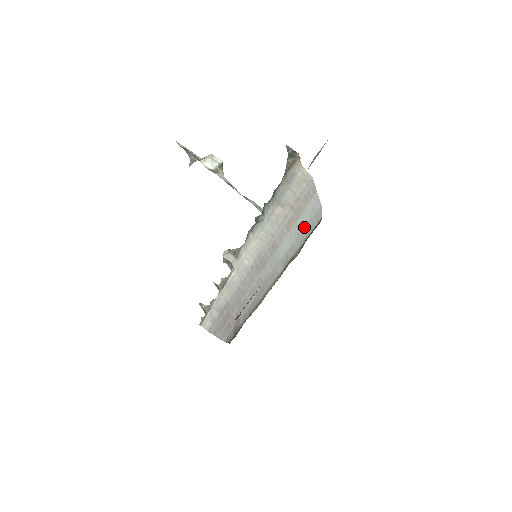
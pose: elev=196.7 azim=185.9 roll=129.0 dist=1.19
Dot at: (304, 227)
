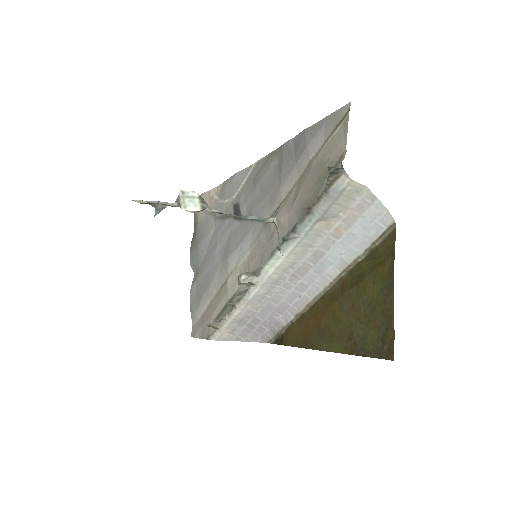
Dot at: (364, 232)
